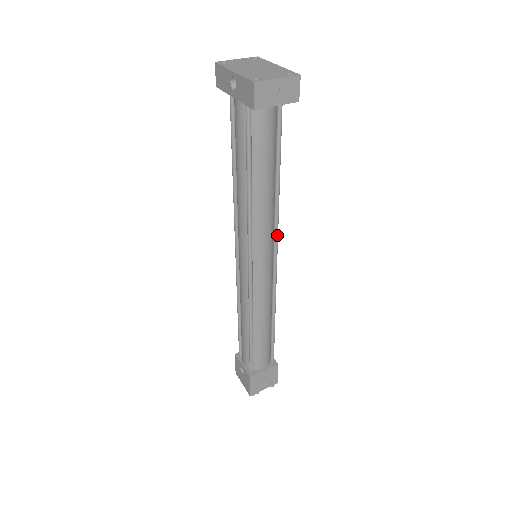
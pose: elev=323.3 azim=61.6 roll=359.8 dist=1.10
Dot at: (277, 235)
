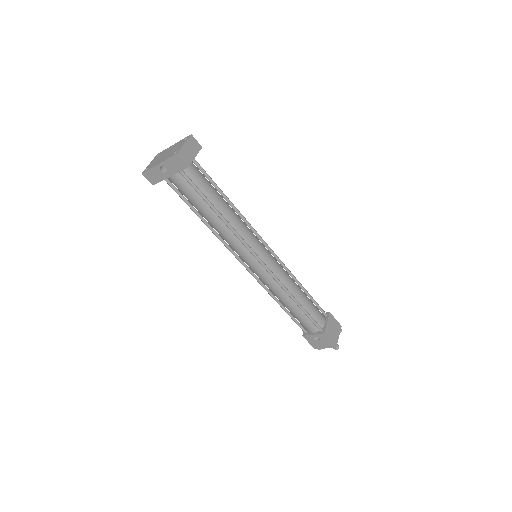
Dot at: (255, 231)
